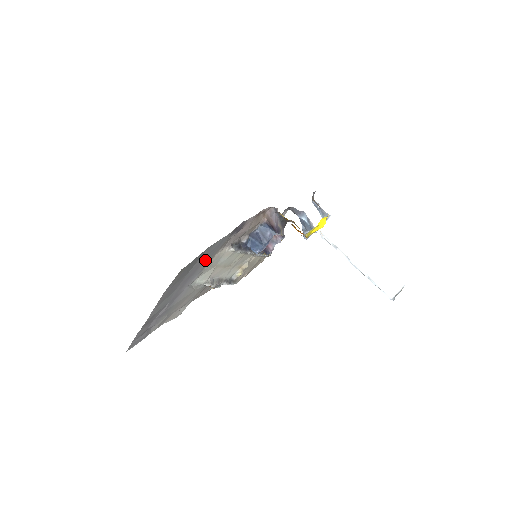
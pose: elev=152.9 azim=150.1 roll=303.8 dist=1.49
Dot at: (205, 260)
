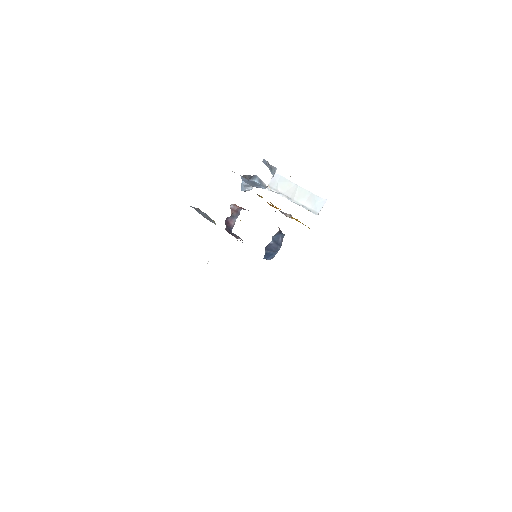
Dot at: occluded
